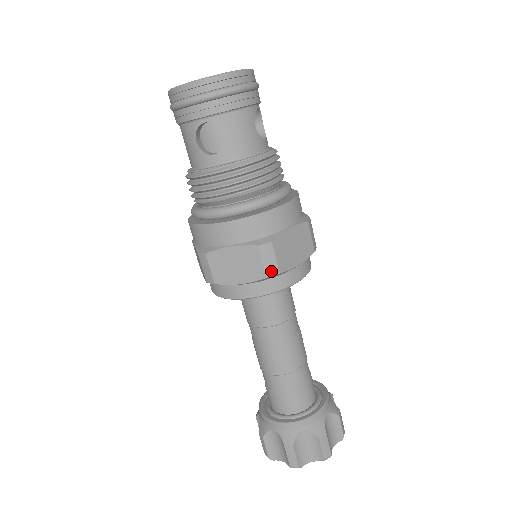
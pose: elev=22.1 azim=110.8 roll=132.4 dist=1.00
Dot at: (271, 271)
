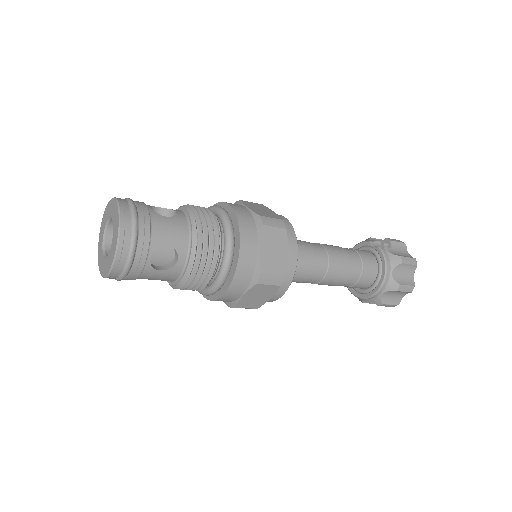
Dot at: occluded
